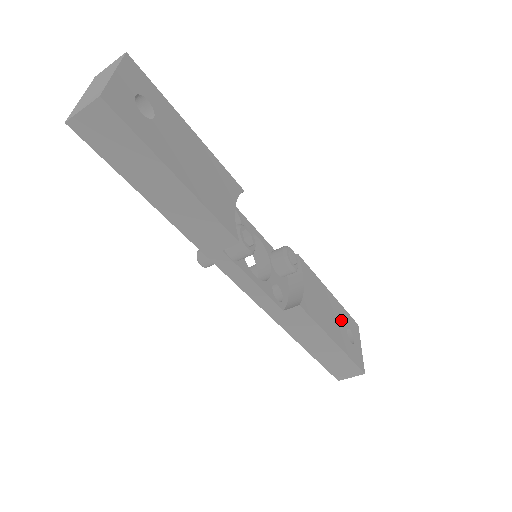
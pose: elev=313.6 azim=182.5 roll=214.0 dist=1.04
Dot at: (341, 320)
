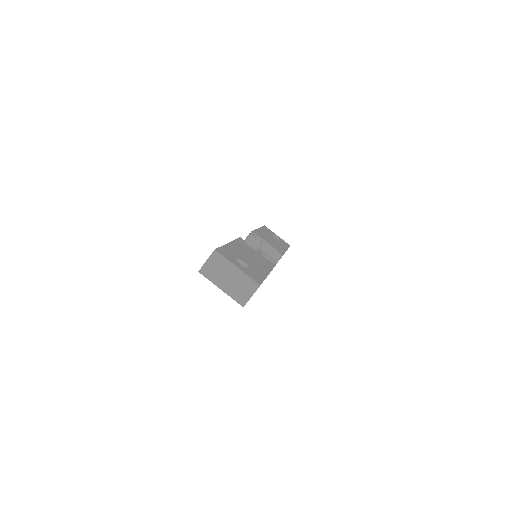
Dot at: (270, 235)
